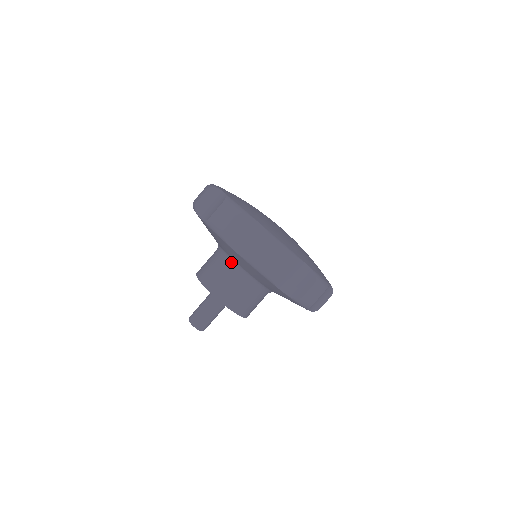
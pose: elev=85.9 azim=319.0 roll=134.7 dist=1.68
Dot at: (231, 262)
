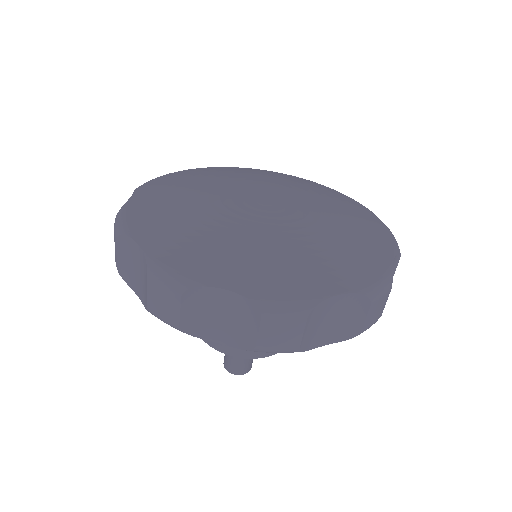
Dot at: occluded
